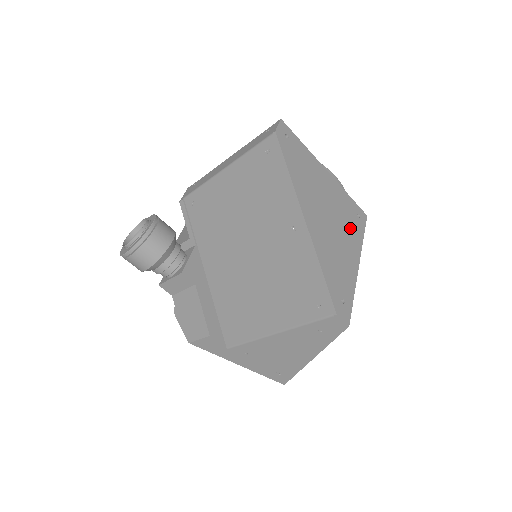
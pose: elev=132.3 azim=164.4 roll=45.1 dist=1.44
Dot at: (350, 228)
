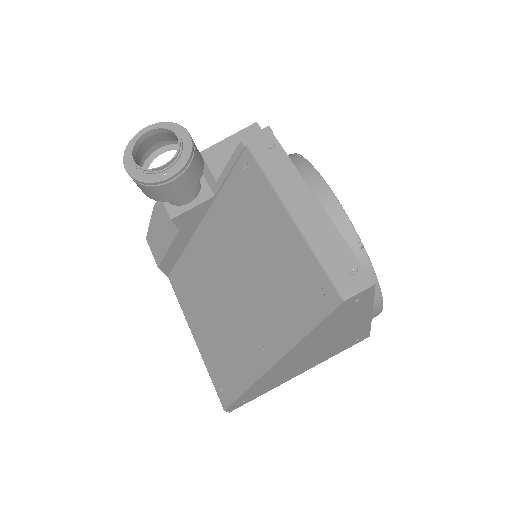
Dot at: (329, 353)
